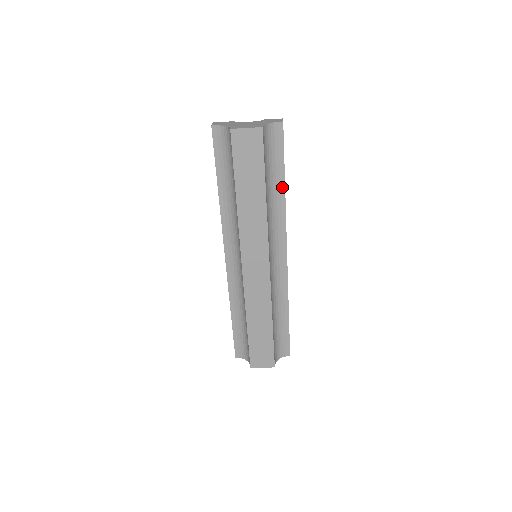
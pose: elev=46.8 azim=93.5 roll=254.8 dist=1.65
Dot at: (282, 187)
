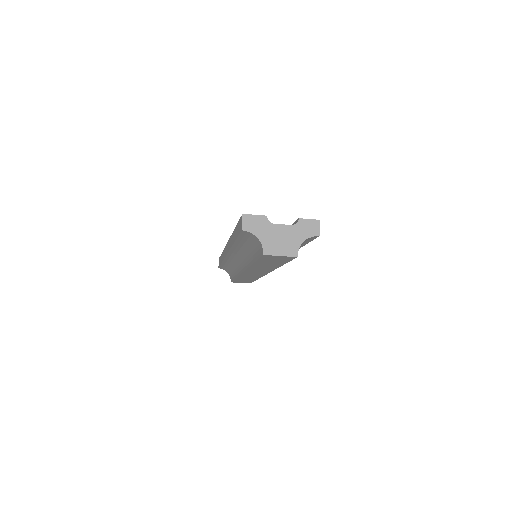
Dot at: occluded
